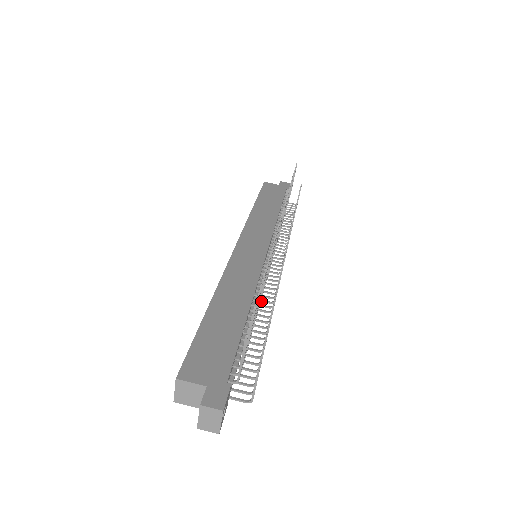
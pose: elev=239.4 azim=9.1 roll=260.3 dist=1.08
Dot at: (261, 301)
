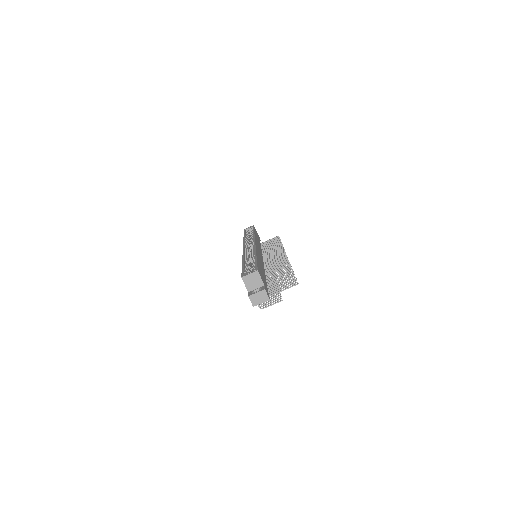
Dot at: occluded
